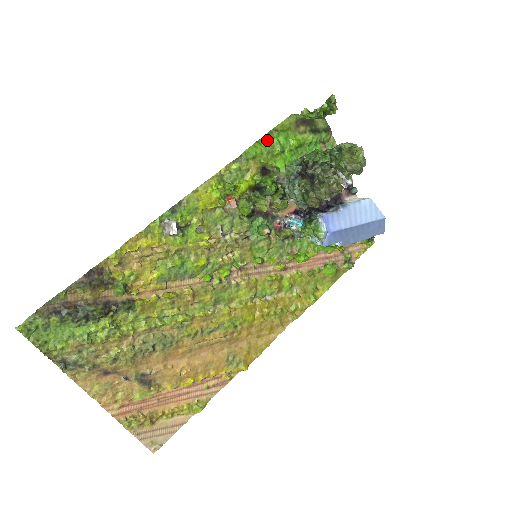
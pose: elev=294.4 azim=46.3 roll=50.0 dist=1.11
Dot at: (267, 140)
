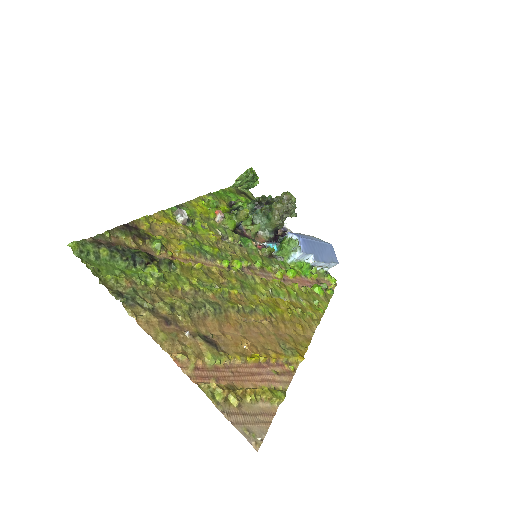
Dot at: (223, 193)
